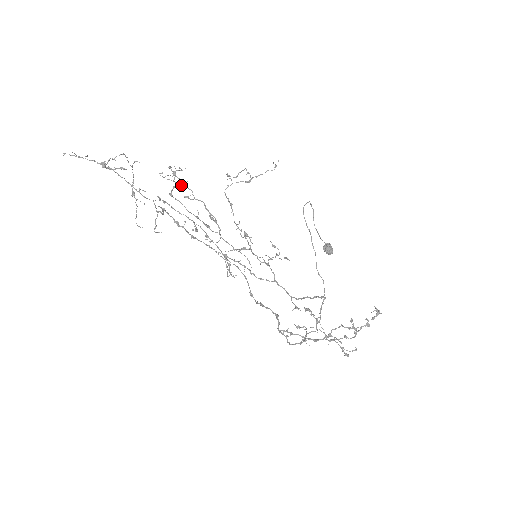
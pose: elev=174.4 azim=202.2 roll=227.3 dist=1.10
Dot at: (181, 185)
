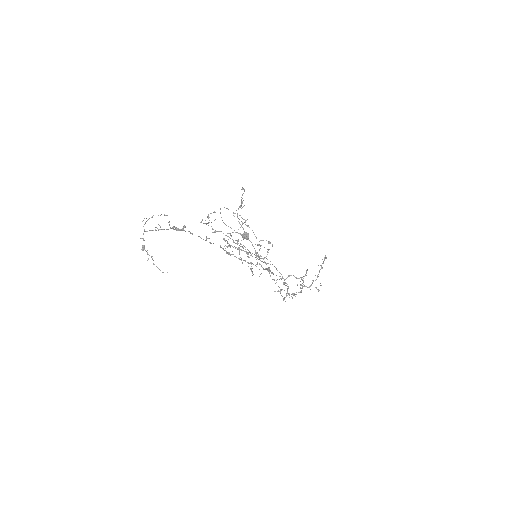
Dot at: (208, 225)
